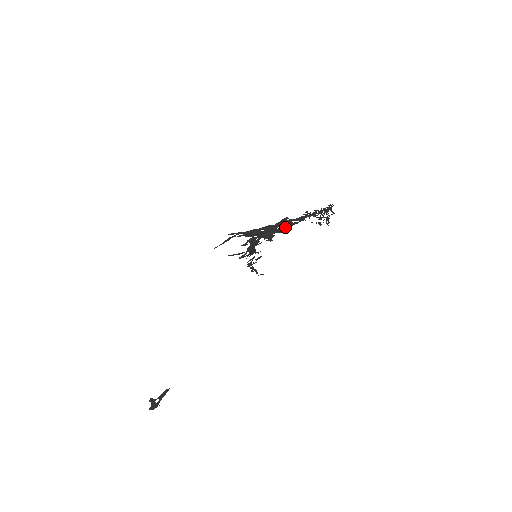
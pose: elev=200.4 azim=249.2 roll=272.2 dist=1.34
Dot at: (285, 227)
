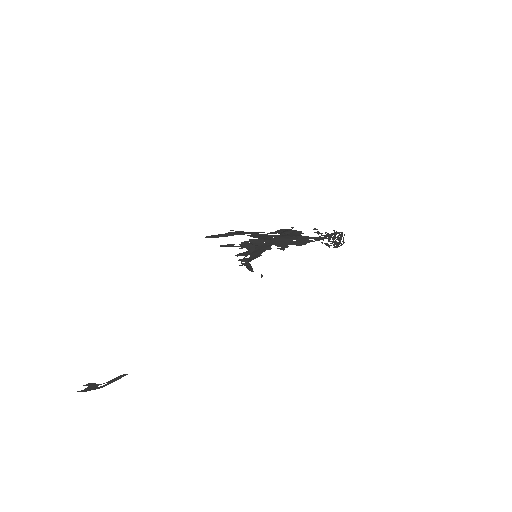
Dot at: (300, 242)
